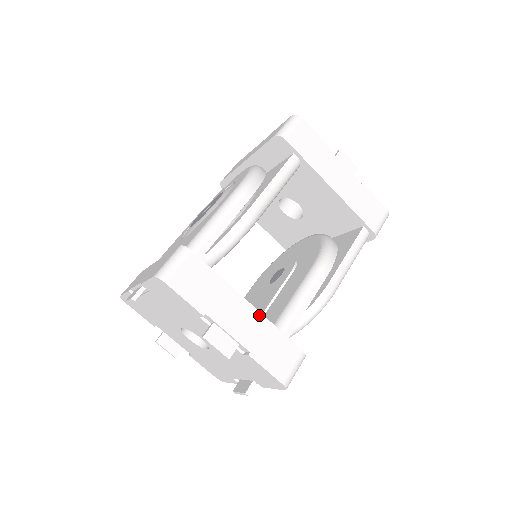
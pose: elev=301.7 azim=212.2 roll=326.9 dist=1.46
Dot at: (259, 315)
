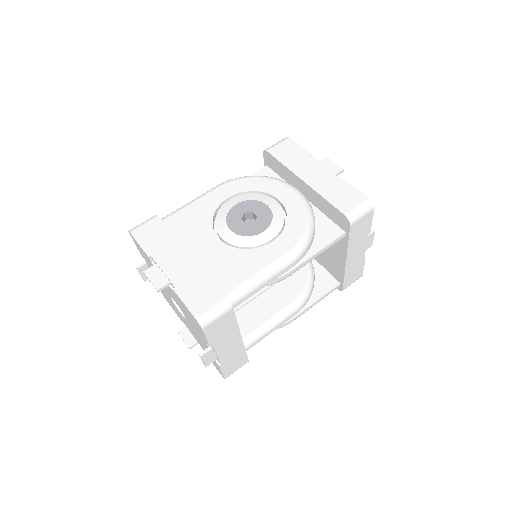
Dot at: (241, 344)
